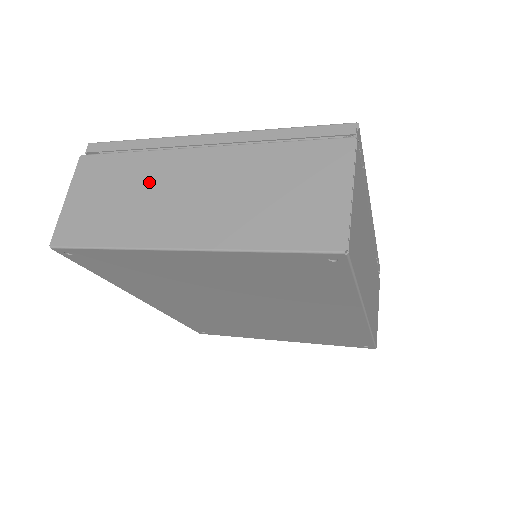
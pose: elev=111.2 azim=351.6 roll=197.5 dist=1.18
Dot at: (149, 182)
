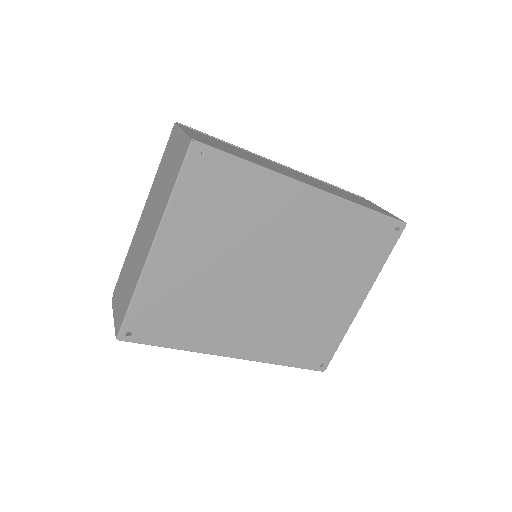
Dot at: (133, 257)
